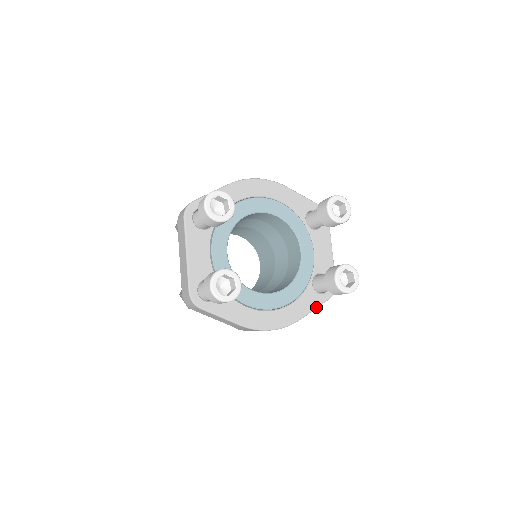
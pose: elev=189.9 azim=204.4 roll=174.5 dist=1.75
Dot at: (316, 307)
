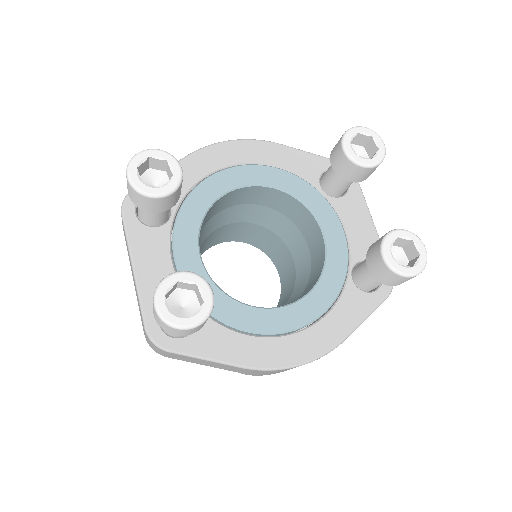
Dot at: (367, 315)
